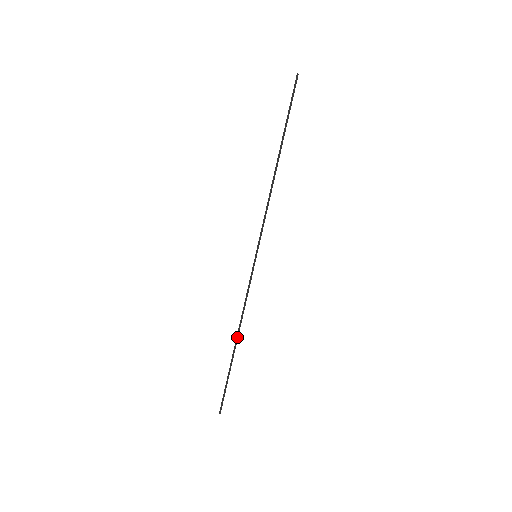
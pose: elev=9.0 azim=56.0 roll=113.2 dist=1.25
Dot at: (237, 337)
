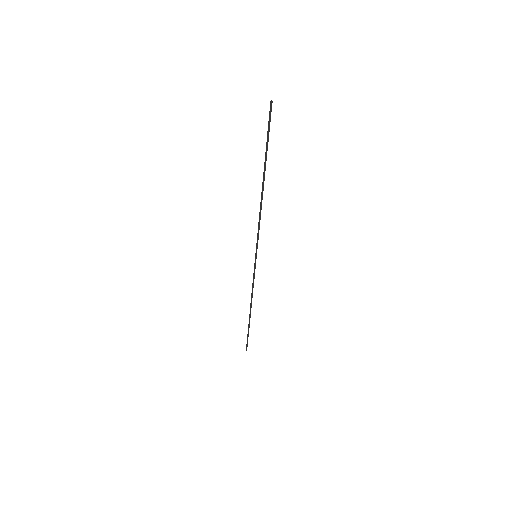
Dot at: (250, 308)
